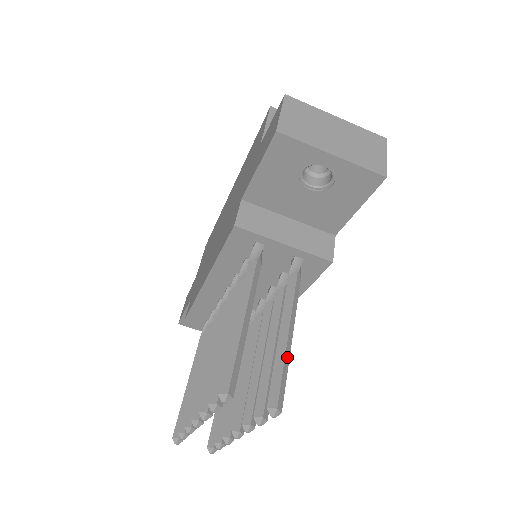
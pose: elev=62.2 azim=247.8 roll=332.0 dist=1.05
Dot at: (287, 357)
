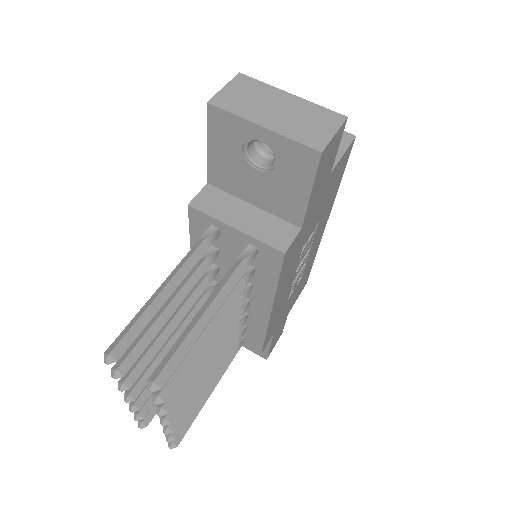
Dot at: (192, 337)
